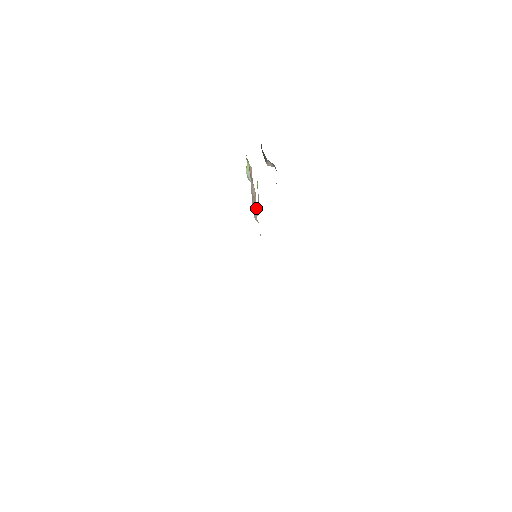
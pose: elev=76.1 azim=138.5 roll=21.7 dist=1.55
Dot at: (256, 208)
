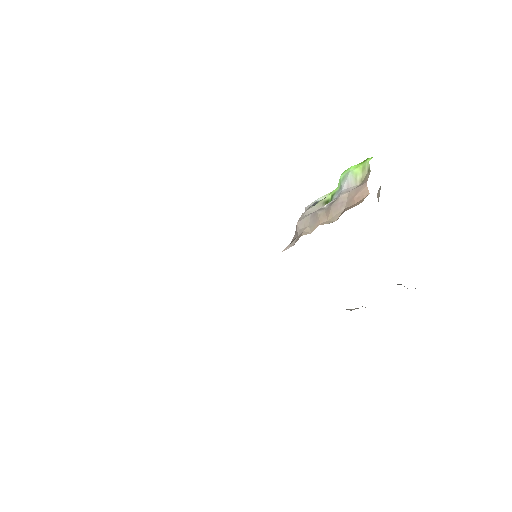
Dot at: (317, 226)
